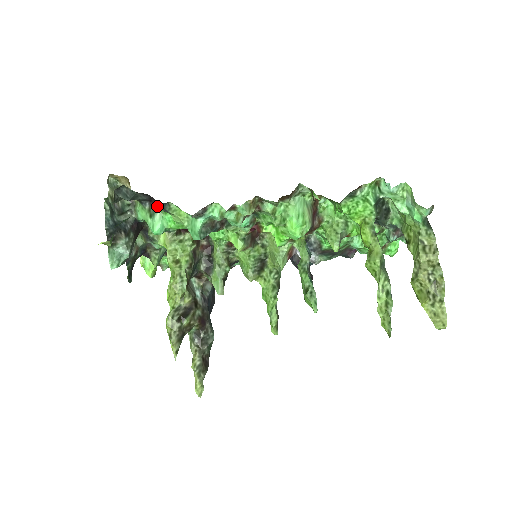
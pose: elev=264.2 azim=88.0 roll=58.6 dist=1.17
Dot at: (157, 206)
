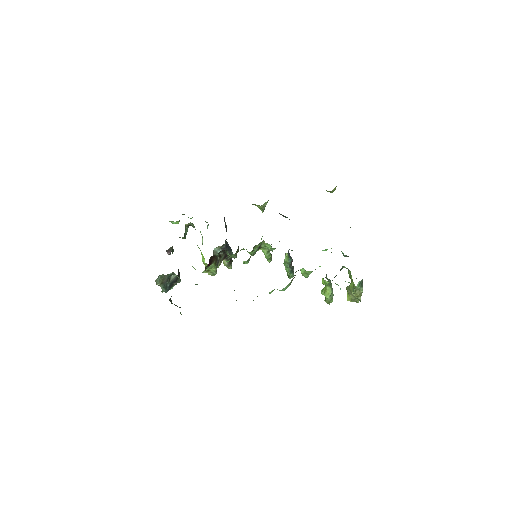
Dot at: occluded
